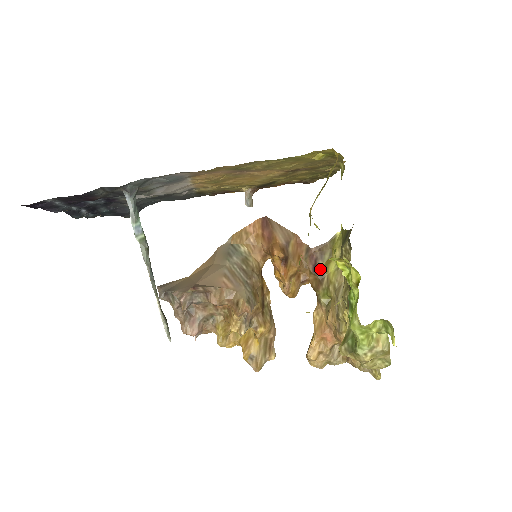
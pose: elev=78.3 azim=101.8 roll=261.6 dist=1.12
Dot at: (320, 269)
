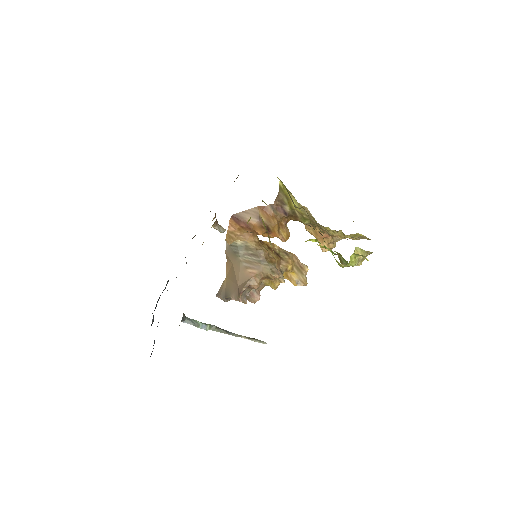
Dot at: (289, 211)
